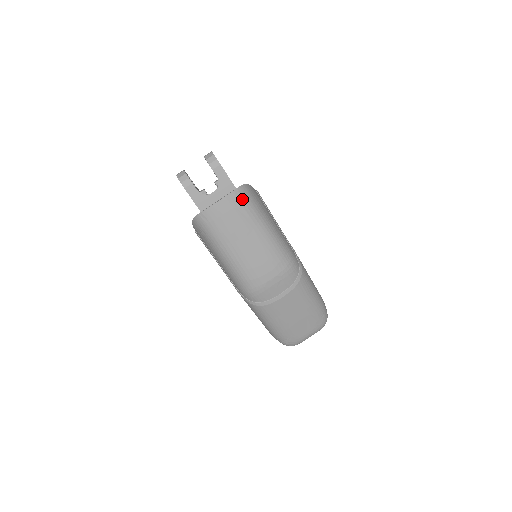
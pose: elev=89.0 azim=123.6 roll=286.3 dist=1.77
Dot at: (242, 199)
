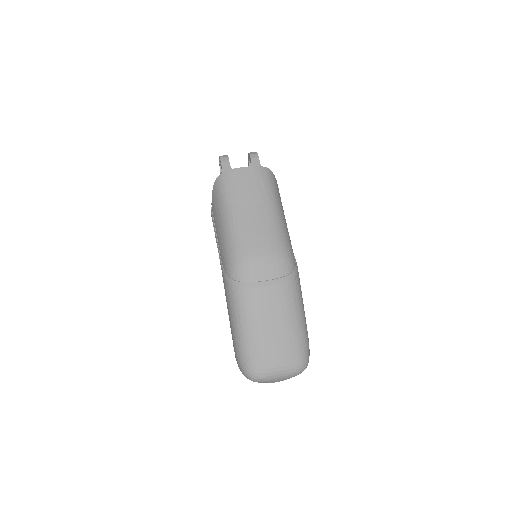
Dot at: (265, 176)
